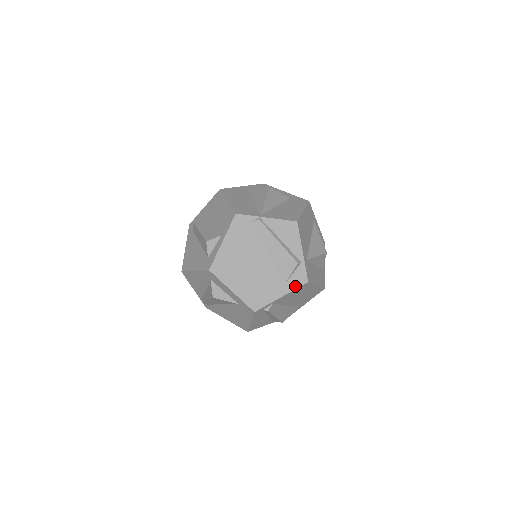
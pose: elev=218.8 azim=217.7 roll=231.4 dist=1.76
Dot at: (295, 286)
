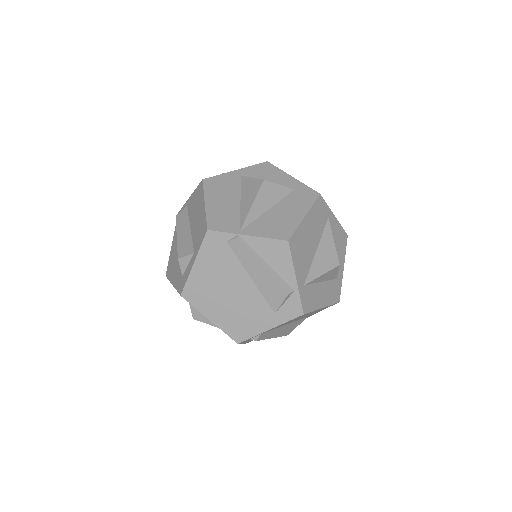
Dot at: (287, 318)
